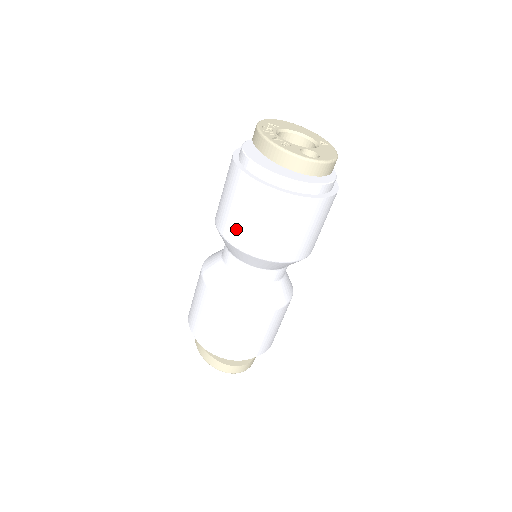
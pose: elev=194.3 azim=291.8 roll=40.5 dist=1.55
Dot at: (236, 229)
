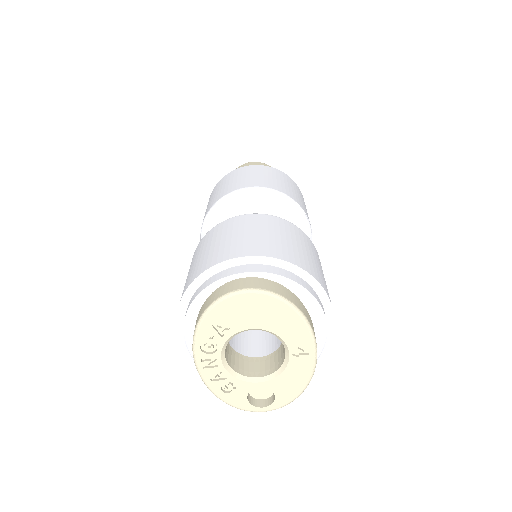
Dot at: occluded
